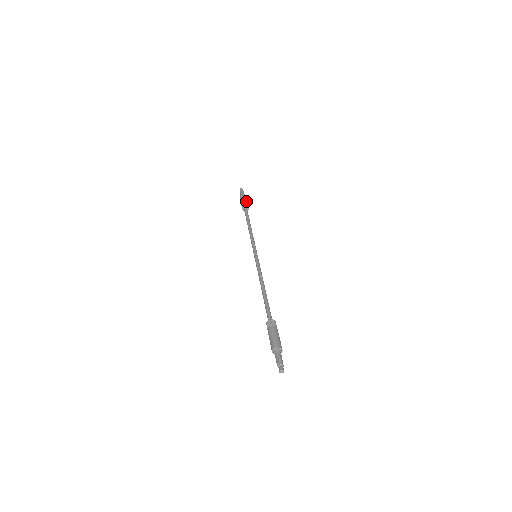
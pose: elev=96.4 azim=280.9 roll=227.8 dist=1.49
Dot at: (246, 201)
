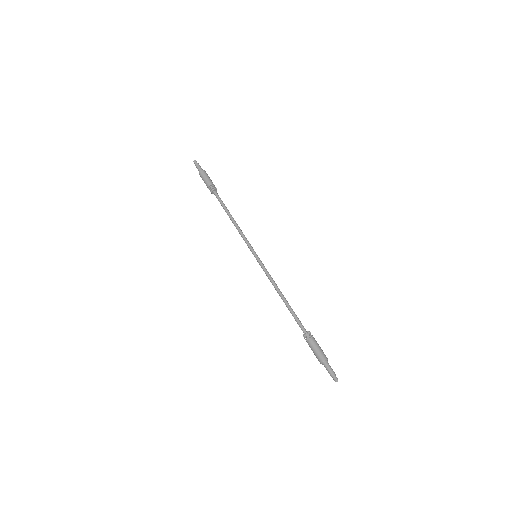
Dot at: (210, 181)
